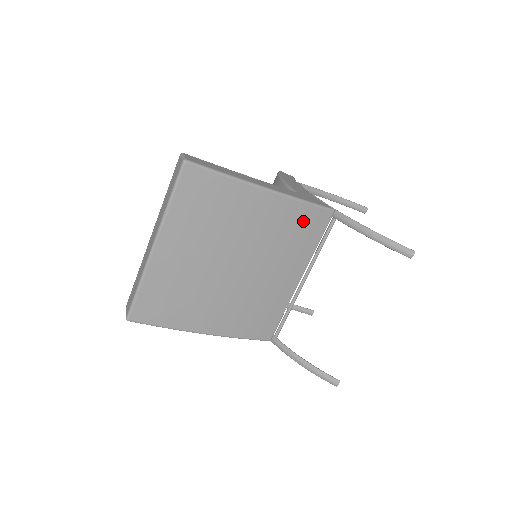
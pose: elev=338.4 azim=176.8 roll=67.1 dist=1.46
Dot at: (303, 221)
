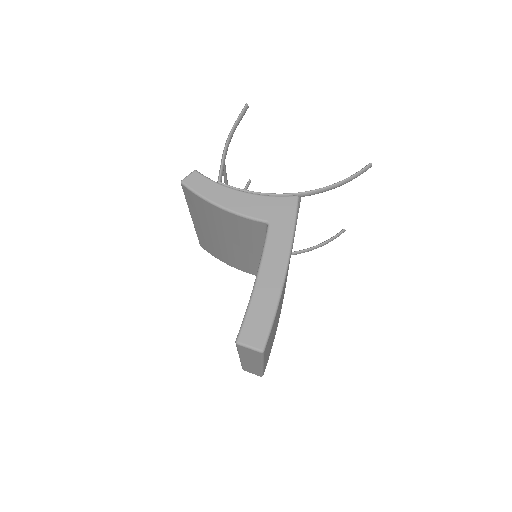
Dot at: occluded
